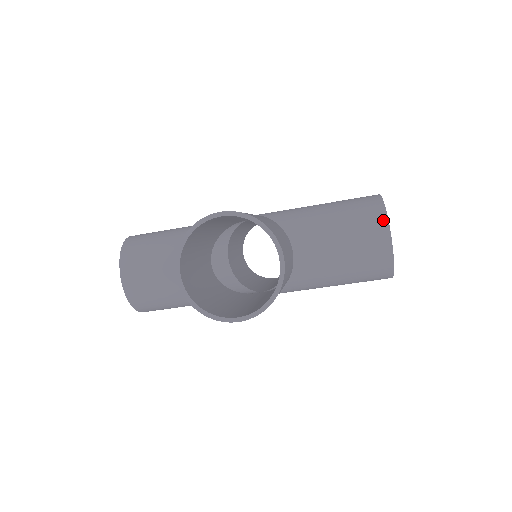
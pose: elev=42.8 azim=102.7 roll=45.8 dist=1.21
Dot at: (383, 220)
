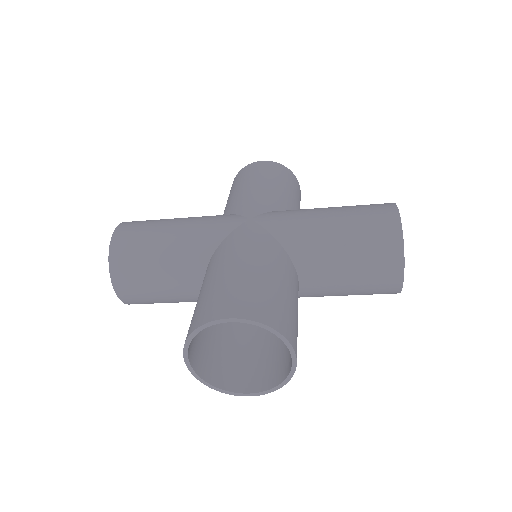
Dot at: (399, 259)
